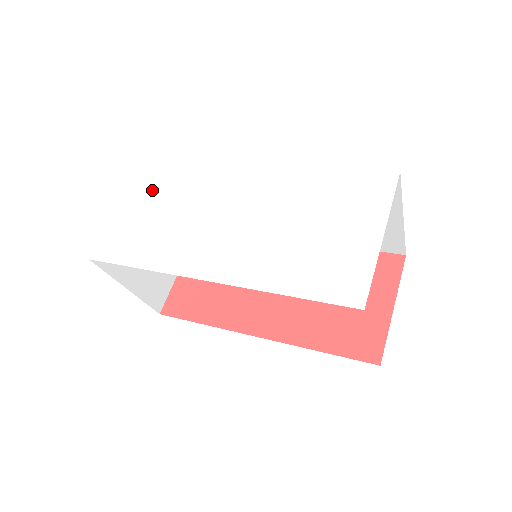
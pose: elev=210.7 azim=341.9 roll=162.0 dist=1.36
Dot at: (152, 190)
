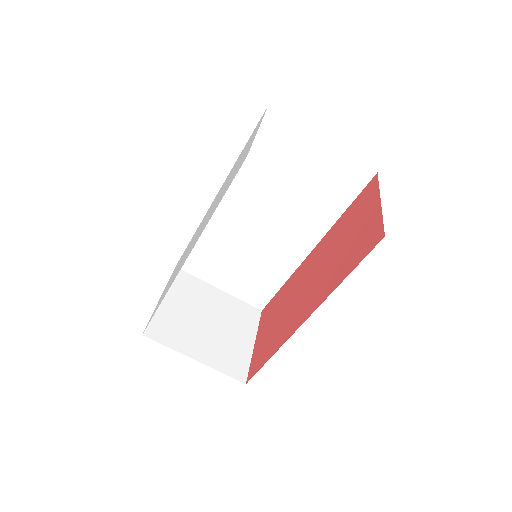
Dot at: occluded
